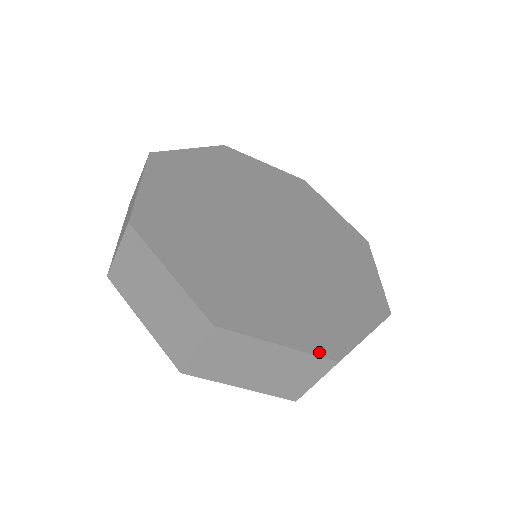
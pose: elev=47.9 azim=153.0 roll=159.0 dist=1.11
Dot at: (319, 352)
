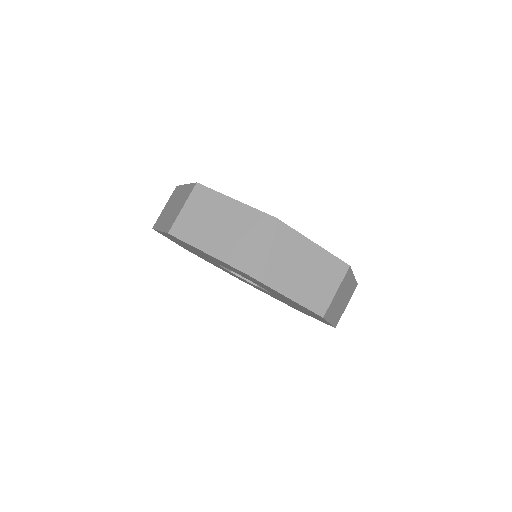
Dot at: (337, 258)
